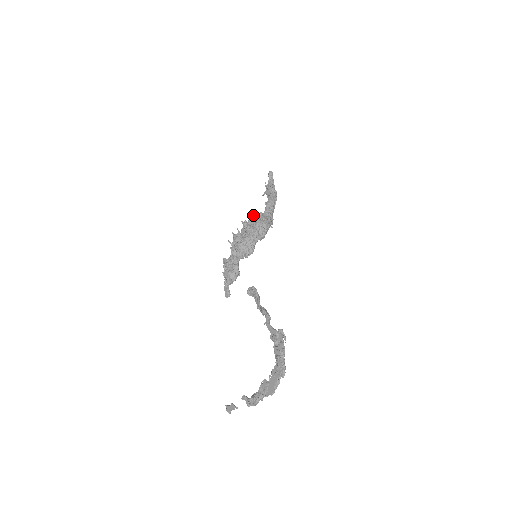
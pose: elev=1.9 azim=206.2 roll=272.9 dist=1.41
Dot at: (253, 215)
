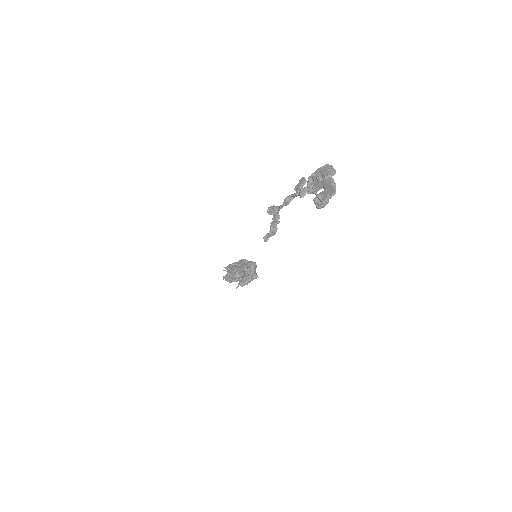
Dot at: occluded
